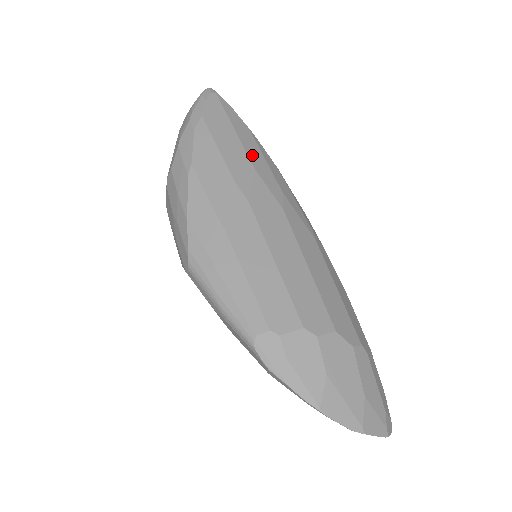
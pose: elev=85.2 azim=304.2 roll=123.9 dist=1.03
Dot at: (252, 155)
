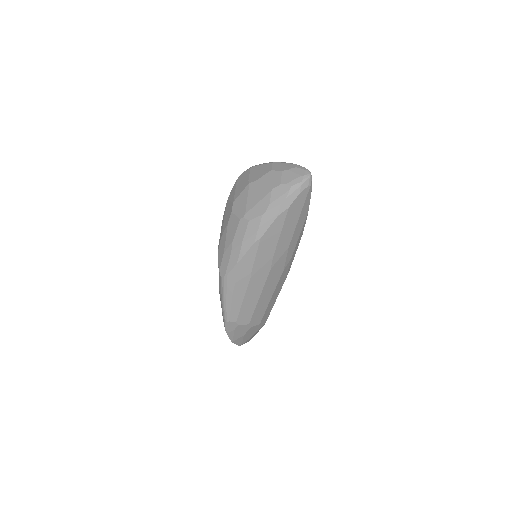
Dot at: (295, 236)
